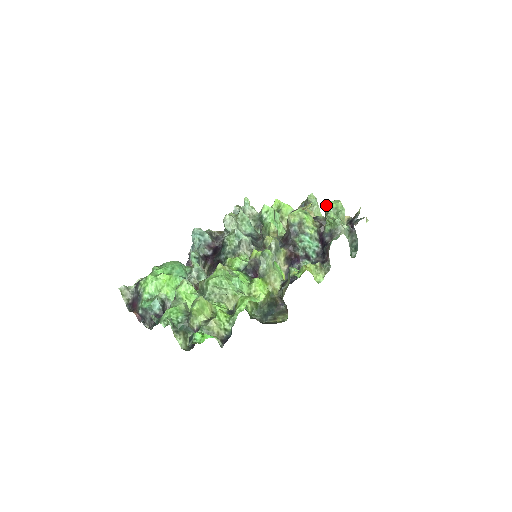
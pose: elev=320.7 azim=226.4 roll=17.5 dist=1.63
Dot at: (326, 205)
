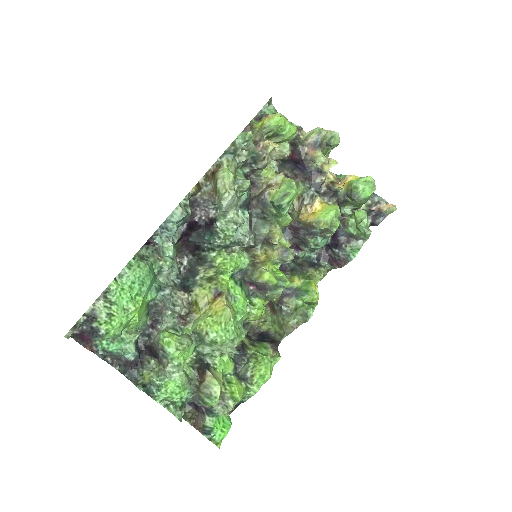
Dot at: (358, 187)
